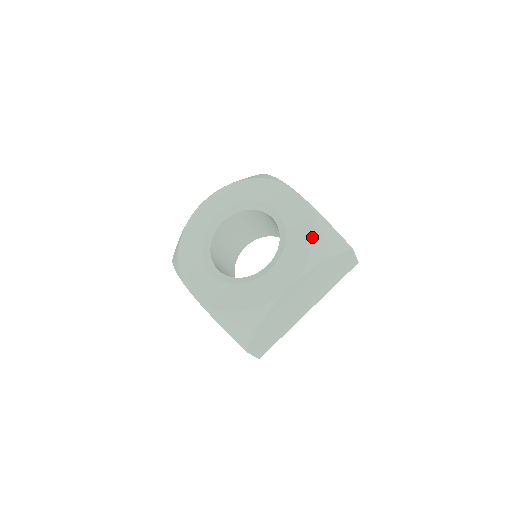
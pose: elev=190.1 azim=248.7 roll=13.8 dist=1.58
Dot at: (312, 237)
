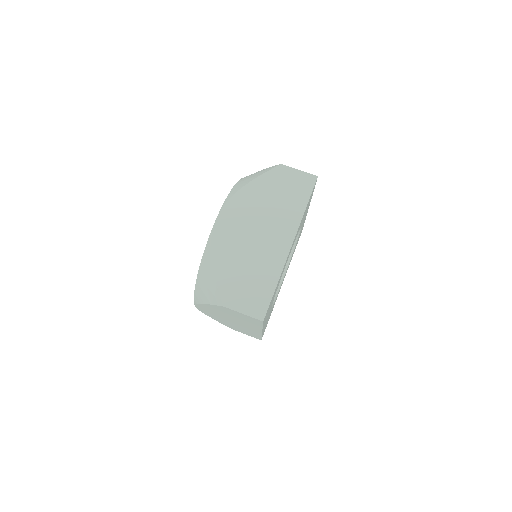
Dot at: occluded
